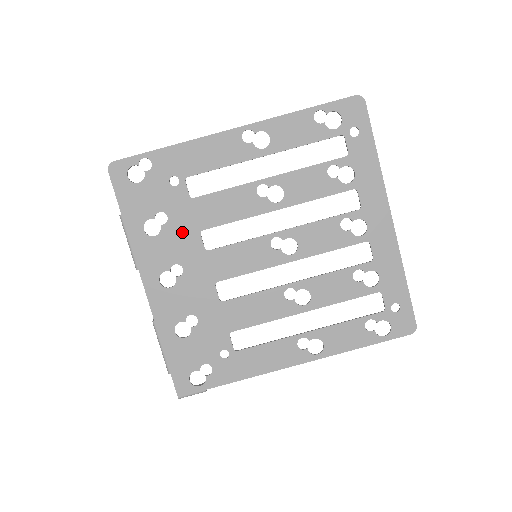
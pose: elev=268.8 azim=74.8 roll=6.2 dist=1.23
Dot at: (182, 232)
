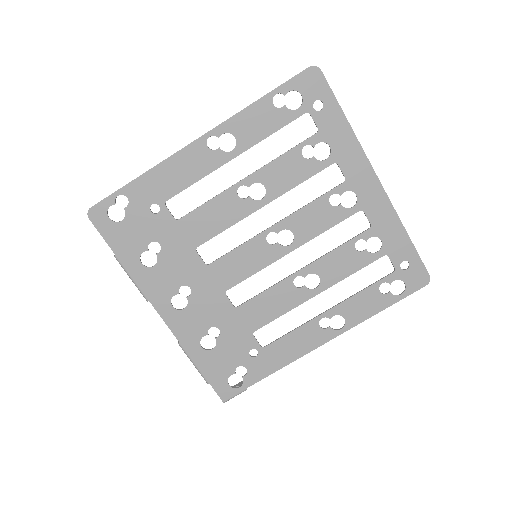
Dot at: (178, 255)
